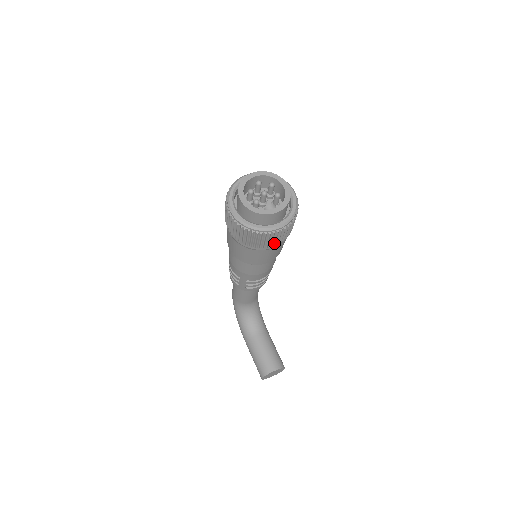
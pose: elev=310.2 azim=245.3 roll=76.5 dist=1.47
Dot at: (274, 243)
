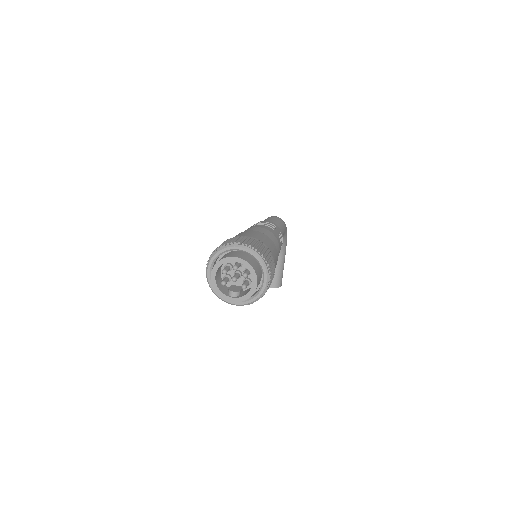
Dot at: occluded
